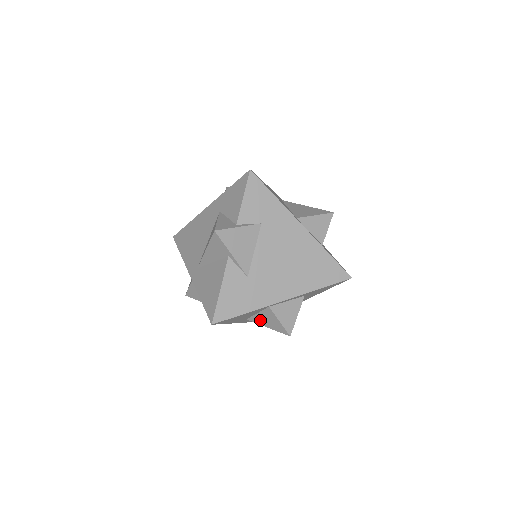
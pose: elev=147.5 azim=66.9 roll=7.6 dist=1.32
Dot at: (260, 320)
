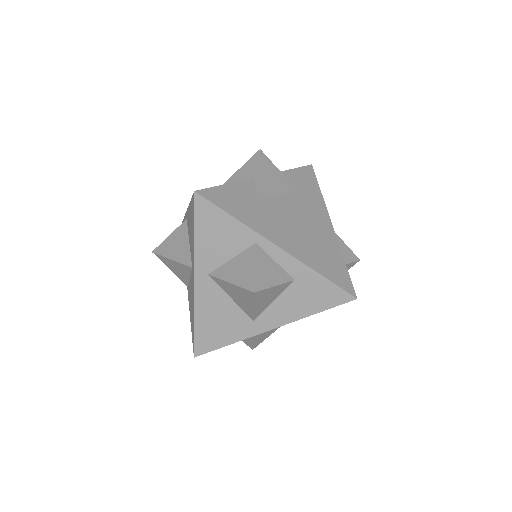
Dot at: (228, 271)
